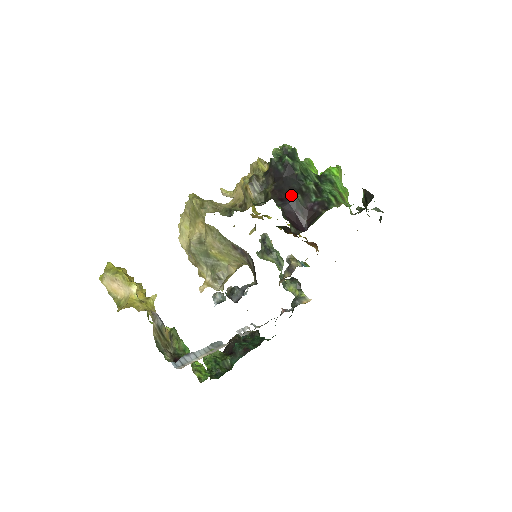
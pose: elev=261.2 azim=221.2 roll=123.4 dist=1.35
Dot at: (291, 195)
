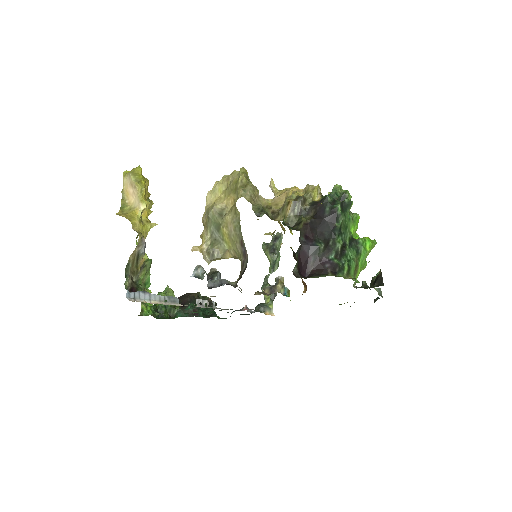
Dot at: (317, 240)
